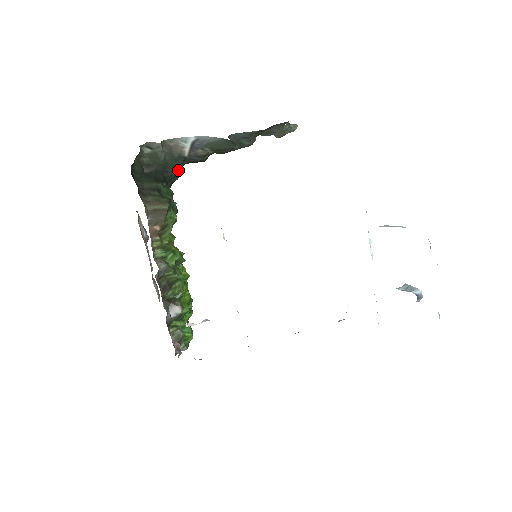
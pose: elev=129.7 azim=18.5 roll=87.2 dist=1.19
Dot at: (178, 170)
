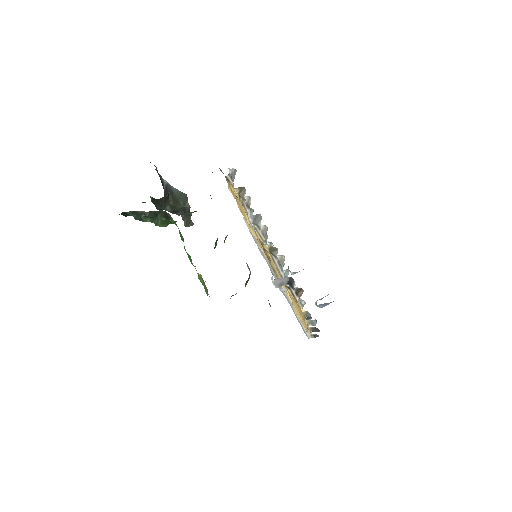
Dot at: occluded
